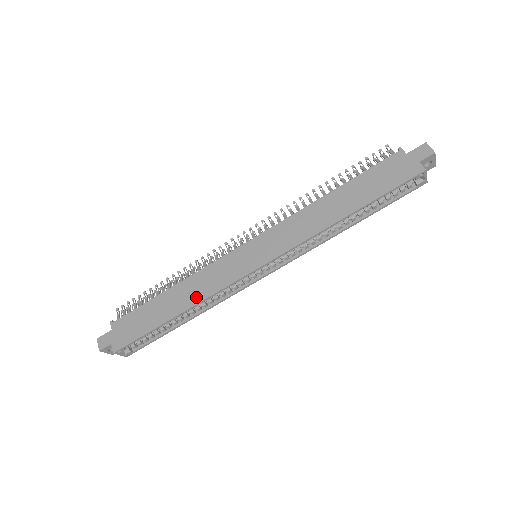
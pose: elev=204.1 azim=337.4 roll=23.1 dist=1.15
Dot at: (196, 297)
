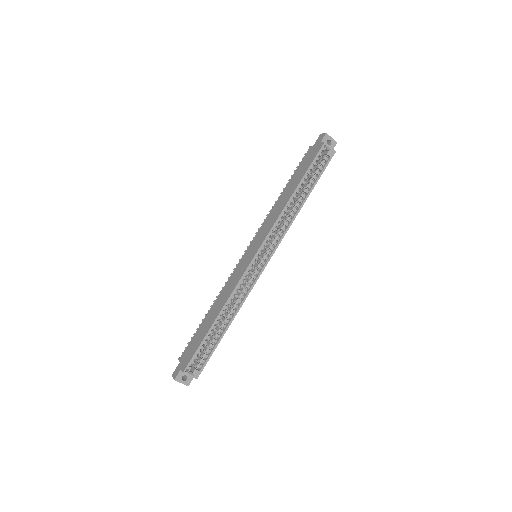
Dot at: (225, 299)
